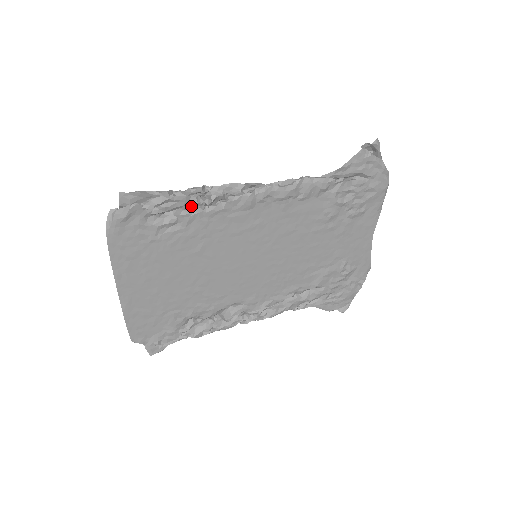
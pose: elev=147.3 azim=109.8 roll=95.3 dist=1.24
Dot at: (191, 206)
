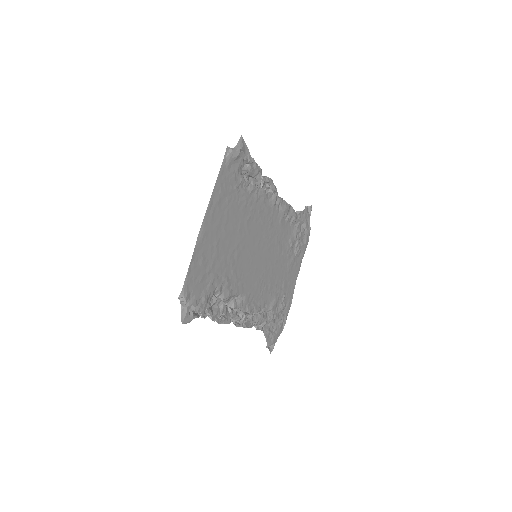
Dot at: (254, 181)
